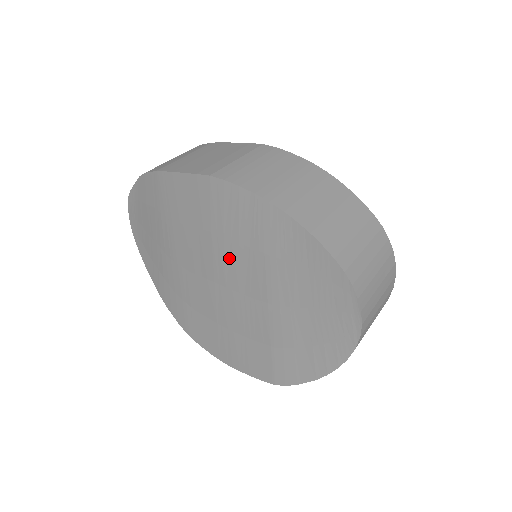
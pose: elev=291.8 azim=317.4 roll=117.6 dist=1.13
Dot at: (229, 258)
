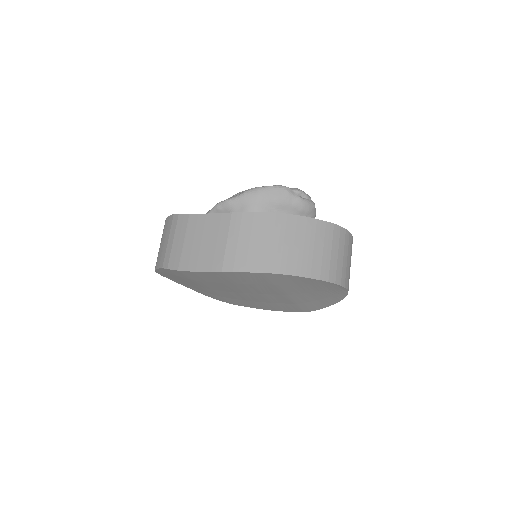
Dot at: (250, 288)
